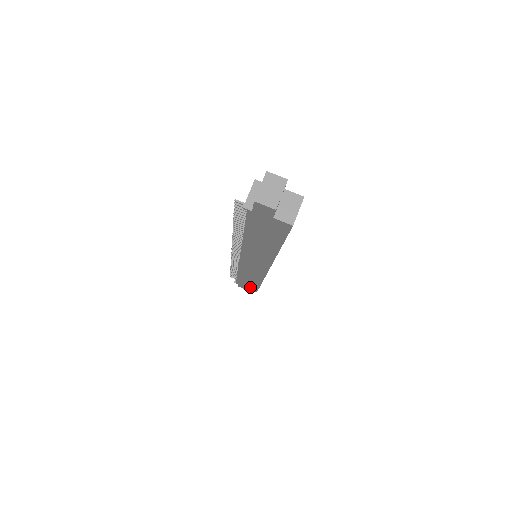
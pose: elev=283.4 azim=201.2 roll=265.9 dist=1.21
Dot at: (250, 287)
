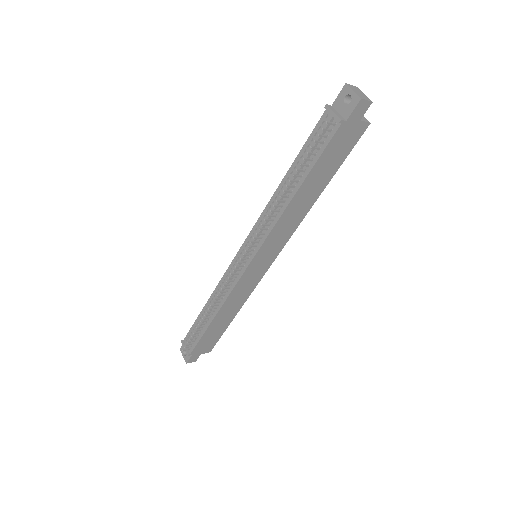
Dot at: (208, 345)
